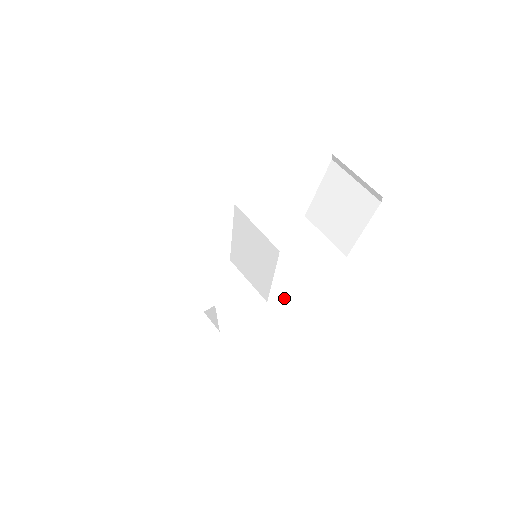
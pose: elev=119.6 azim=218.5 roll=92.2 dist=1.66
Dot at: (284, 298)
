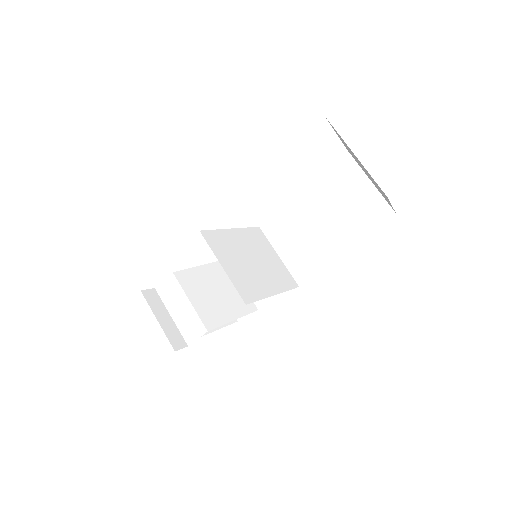
Dot at: (312, 276)
